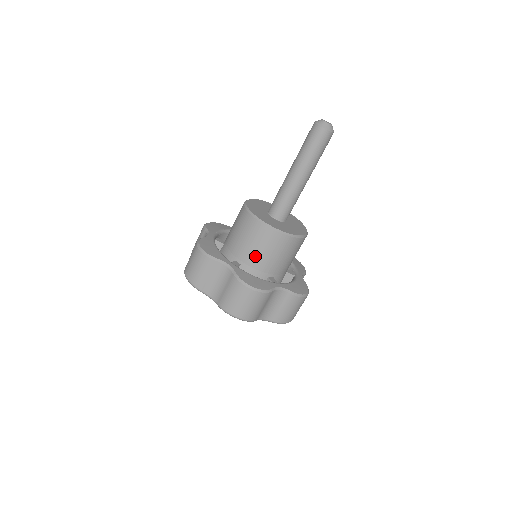
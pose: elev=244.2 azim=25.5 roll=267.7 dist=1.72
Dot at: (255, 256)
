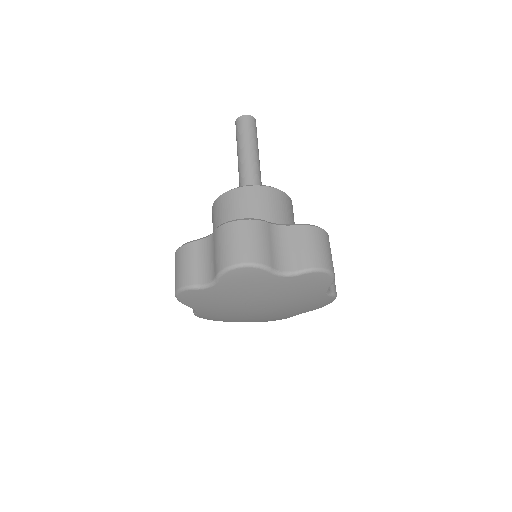
Dot at: (282, 223)
